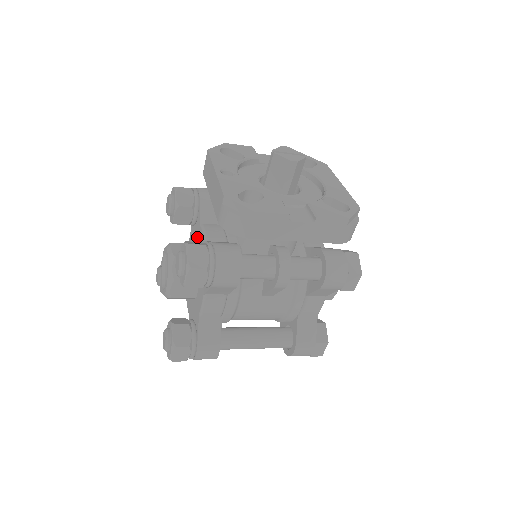
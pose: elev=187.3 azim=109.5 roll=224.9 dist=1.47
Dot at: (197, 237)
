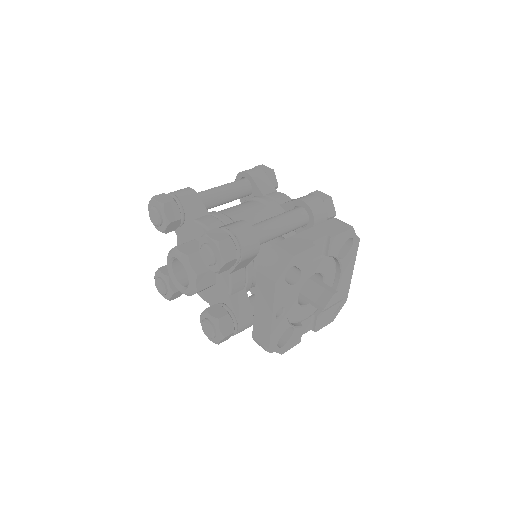
Dot at: occluded
